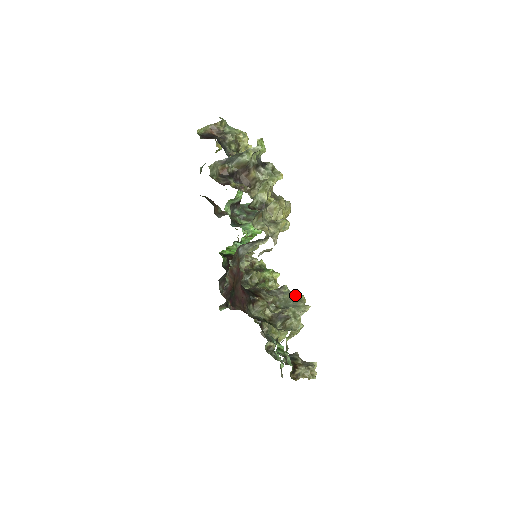
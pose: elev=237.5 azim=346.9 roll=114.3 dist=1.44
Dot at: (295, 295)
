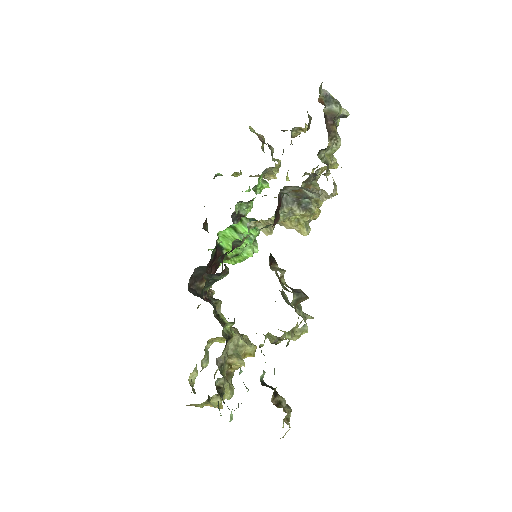
Dot at: occluded
